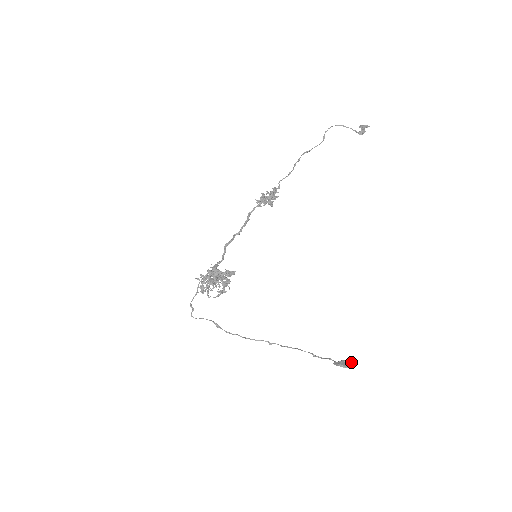
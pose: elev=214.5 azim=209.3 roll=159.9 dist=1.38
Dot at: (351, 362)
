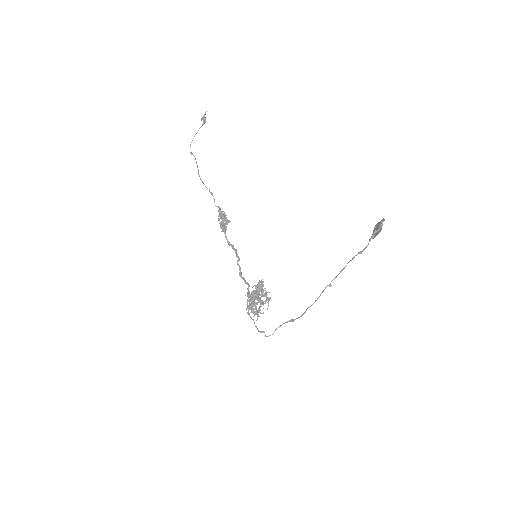
Dot at: (380, 222)
